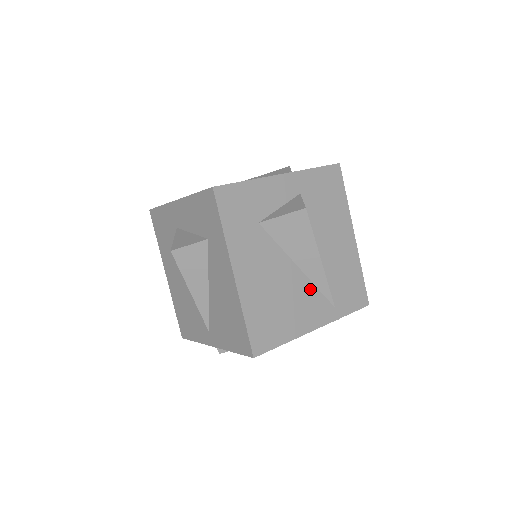
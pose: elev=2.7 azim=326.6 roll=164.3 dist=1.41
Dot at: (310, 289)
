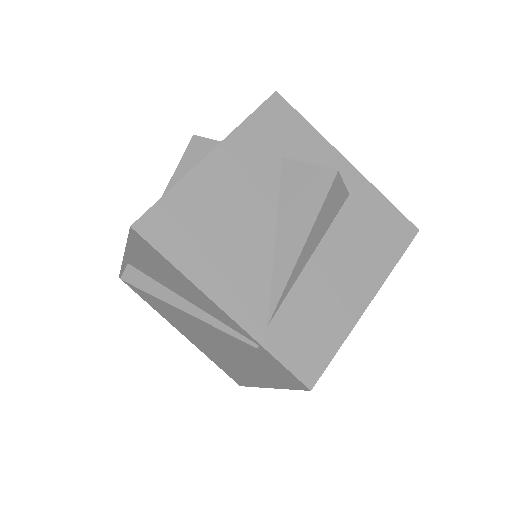
Dot at: (263, 268)
